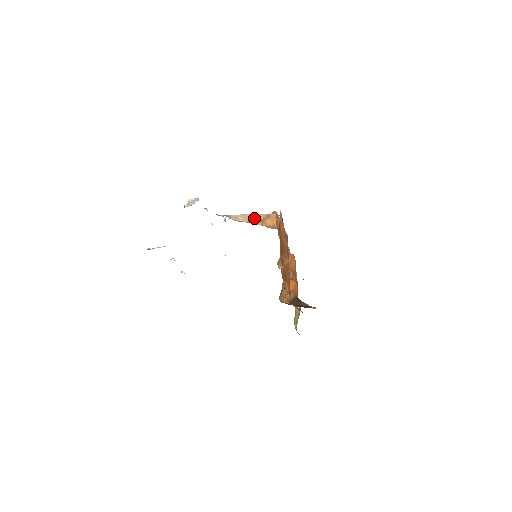
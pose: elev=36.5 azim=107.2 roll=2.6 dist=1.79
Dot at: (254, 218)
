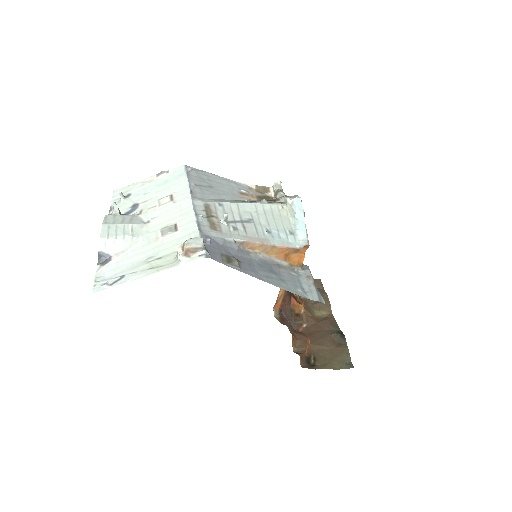
Dot at: (277, 251)
